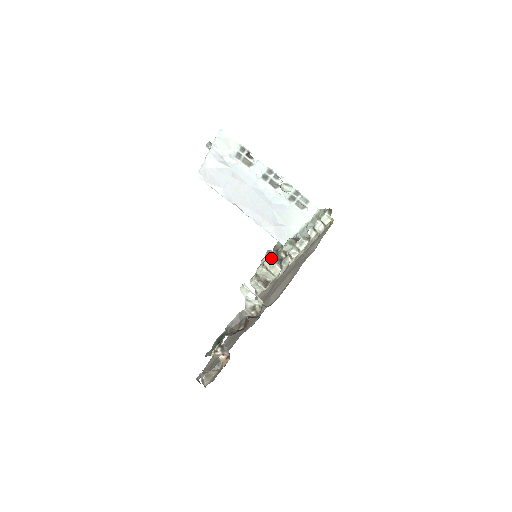
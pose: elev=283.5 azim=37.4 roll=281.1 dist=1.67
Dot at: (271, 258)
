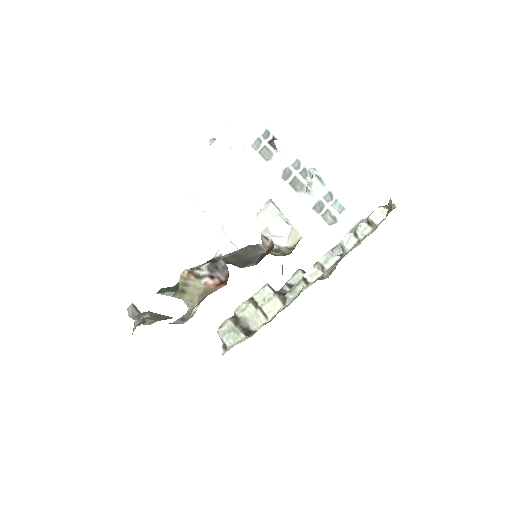
Dot at: (269, 285)
